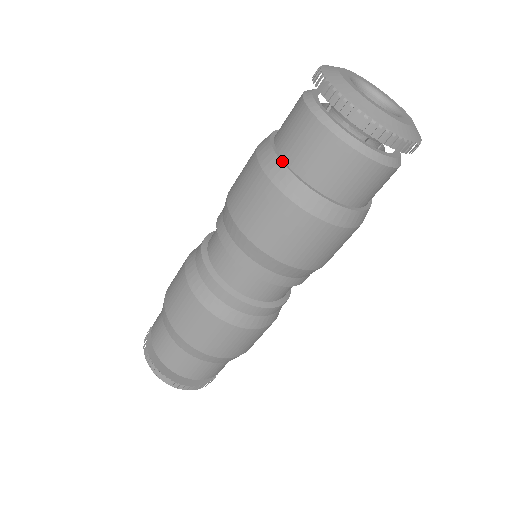
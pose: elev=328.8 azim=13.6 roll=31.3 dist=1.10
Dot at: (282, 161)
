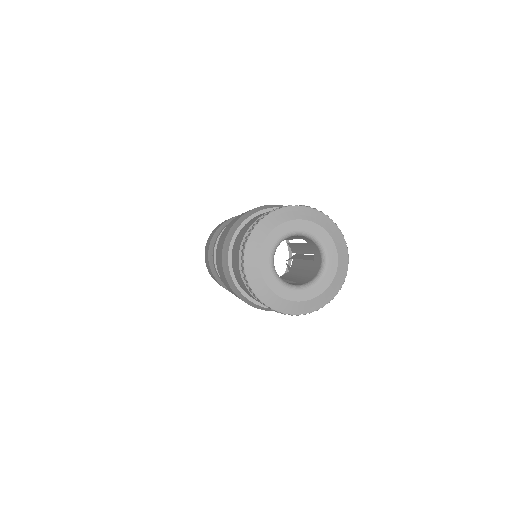
Dot at: (230, 249)
